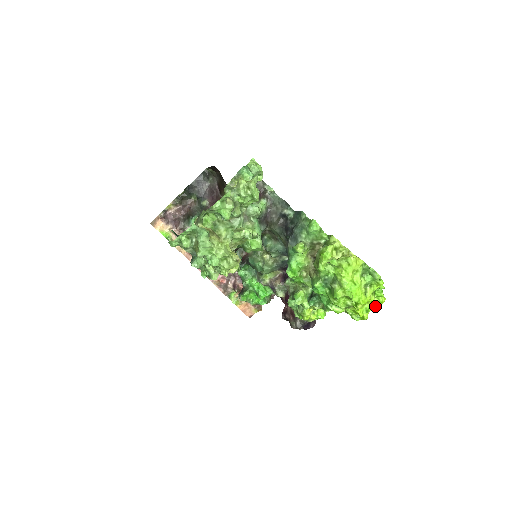
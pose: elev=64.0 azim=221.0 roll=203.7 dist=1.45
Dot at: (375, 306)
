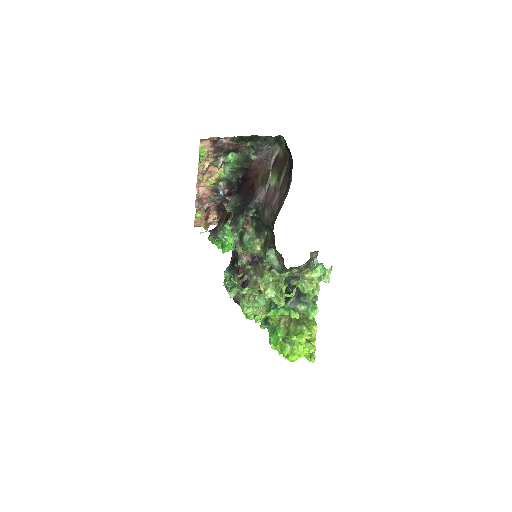
Dot at: occluded
